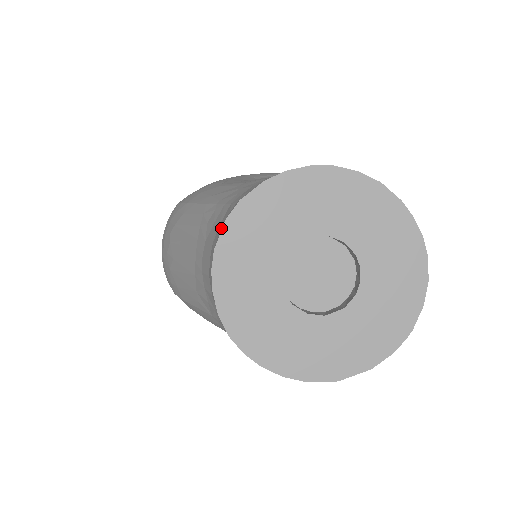
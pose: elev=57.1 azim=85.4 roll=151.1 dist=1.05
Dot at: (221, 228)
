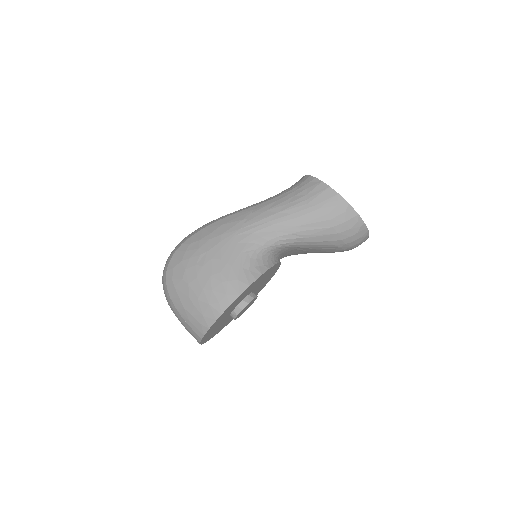
Dot at: occluded
